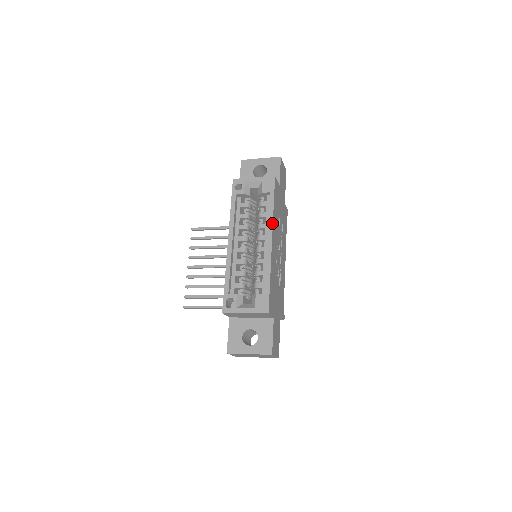
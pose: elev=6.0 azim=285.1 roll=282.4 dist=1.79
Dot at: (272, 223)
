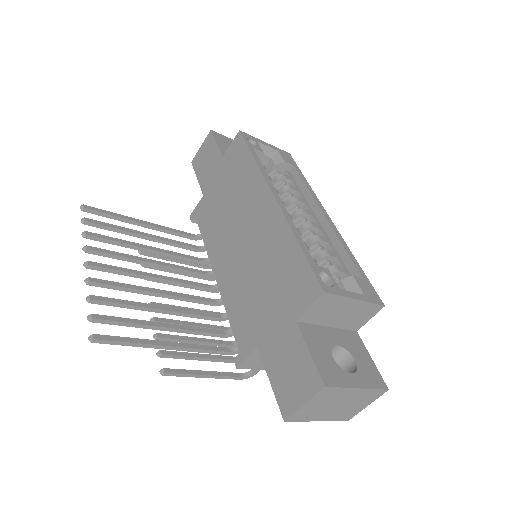
Dot at: occluded
